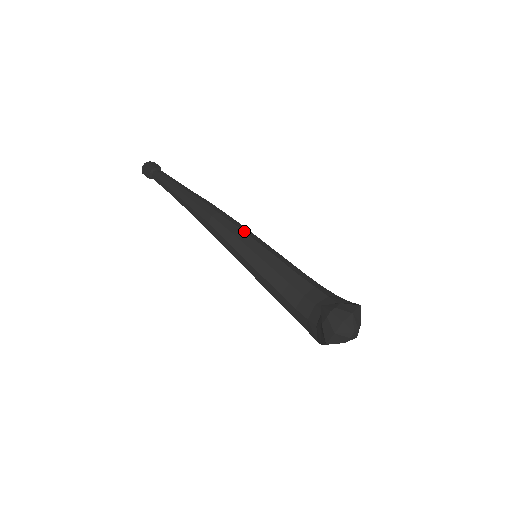
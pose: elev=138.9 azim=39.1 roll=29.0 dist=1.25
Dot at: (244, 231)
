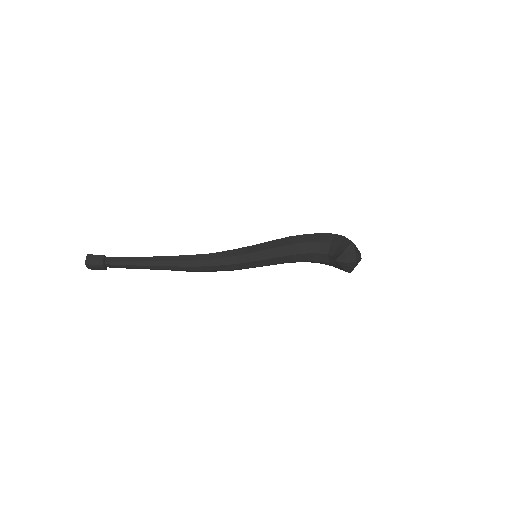
Dot at: (240, 255)
